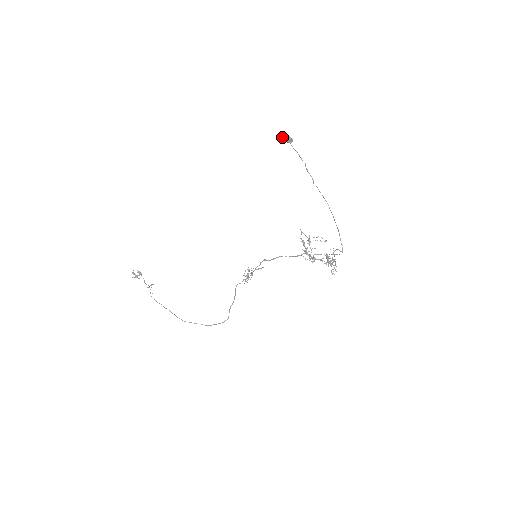
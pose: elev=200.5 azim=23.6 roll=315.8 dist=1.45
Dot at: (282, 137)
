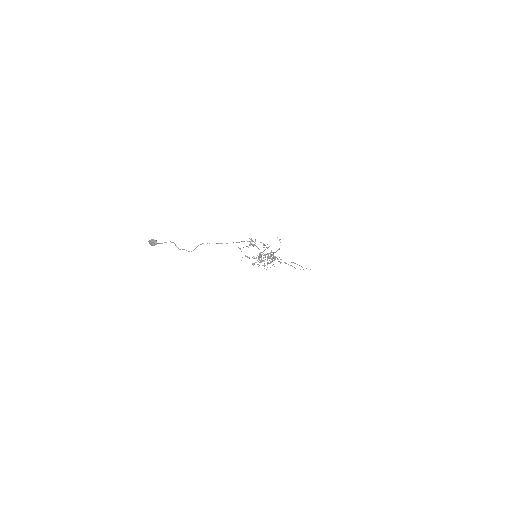
Dot at: occluded
